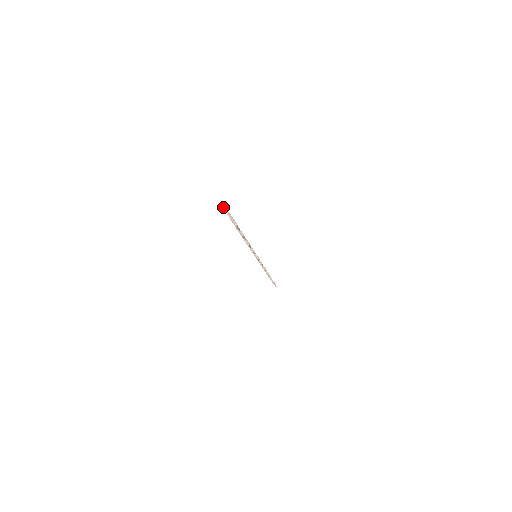
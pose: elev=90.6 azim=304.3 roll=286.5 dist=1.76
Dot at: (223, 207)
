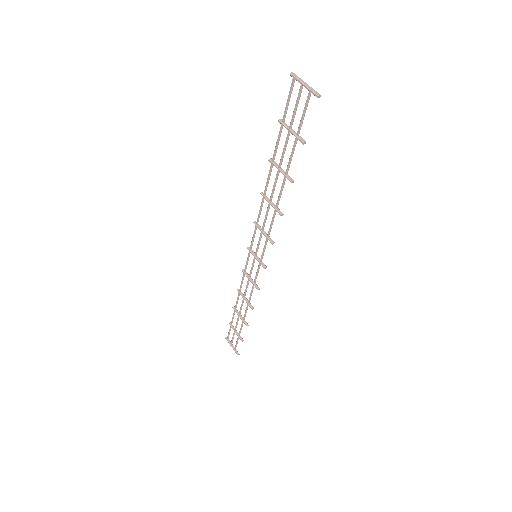
Dot at: (293, 74)
